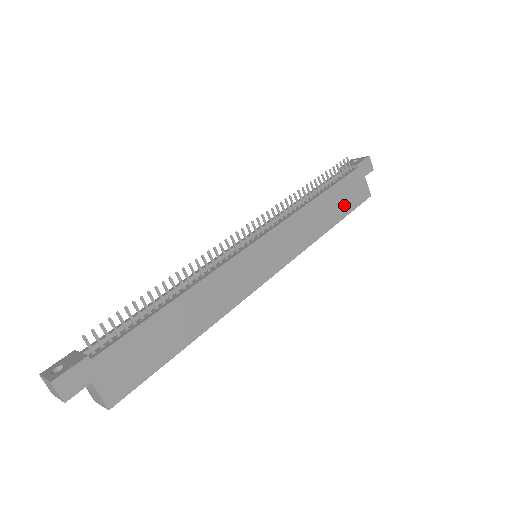
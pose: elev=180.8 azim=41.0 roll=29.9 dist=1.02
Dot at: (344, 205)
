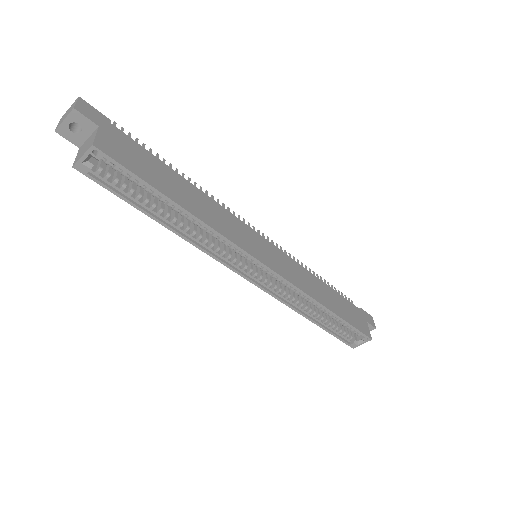
Dot at: (344, 313)
